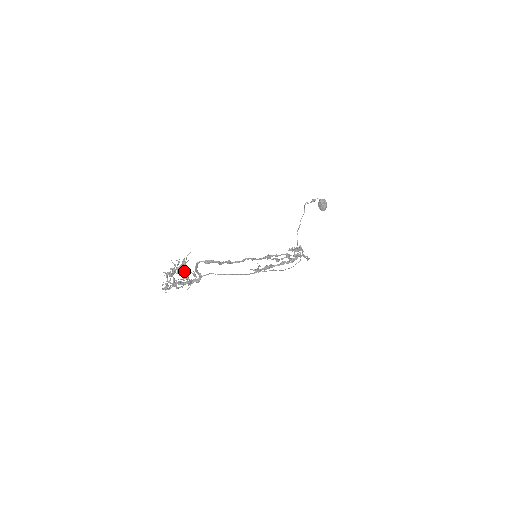
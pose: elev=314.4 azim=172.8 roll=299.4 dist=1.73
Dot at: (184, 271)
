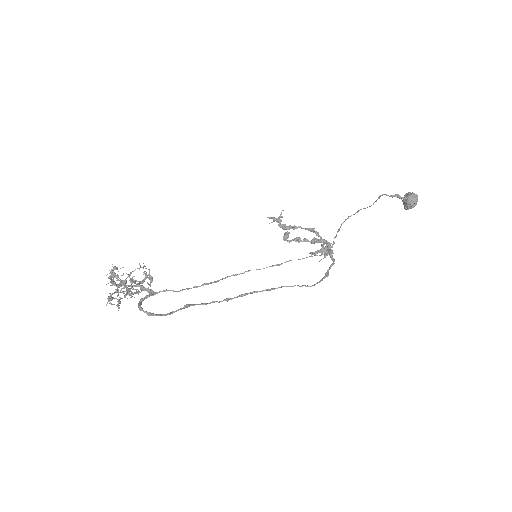
Dot at: occluded
